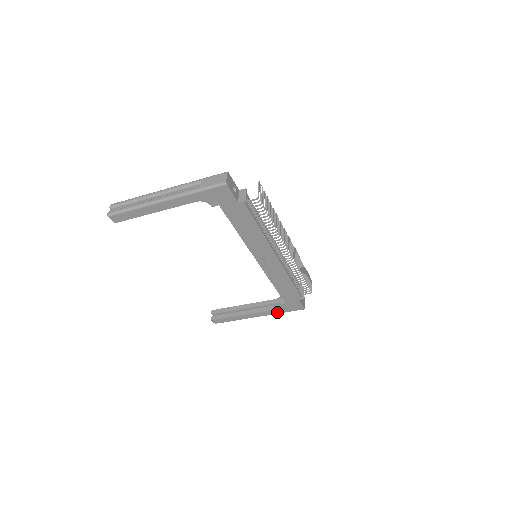
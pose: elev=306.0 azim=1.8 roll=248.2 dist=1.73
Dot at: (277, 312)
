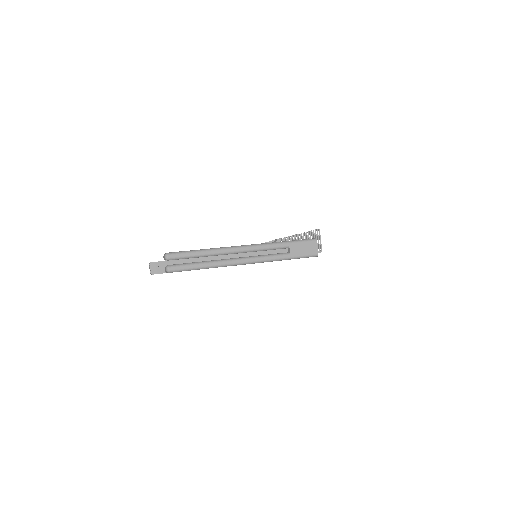
Dot at: occluded
